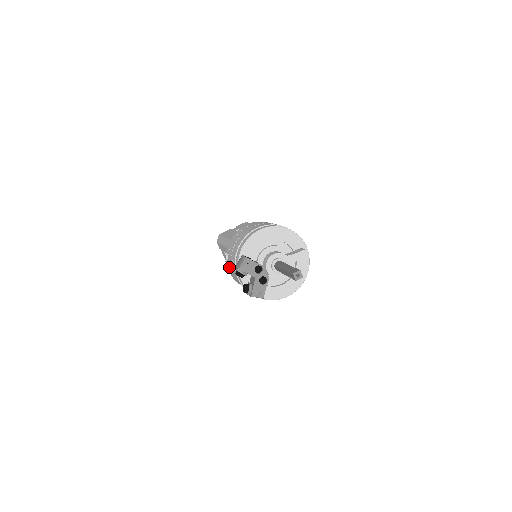
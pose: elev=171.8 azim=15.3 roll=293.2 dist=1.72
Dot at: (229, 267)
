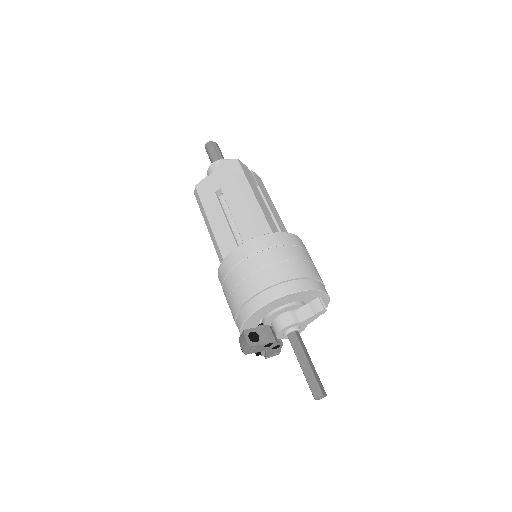
Dot at: occluded
